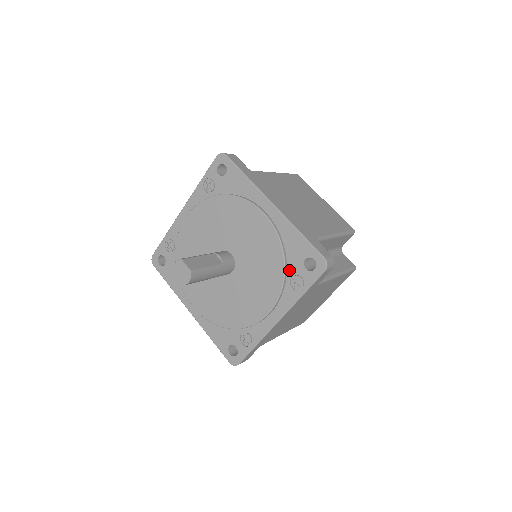
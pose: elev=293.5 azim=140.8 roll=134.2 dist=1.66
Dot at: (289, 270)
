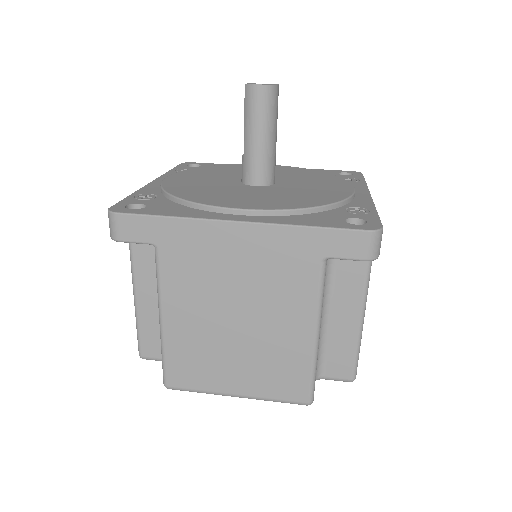
Dot at: occluded
